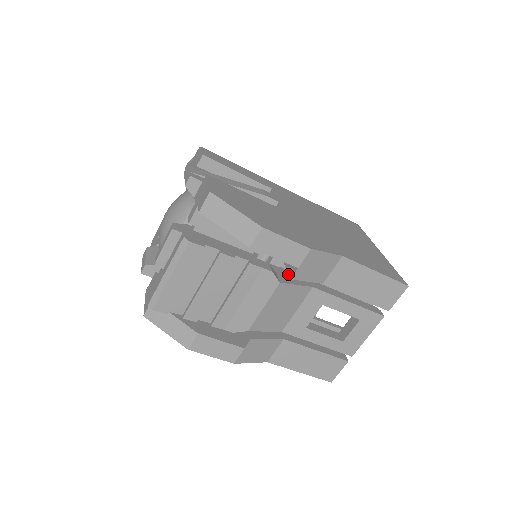
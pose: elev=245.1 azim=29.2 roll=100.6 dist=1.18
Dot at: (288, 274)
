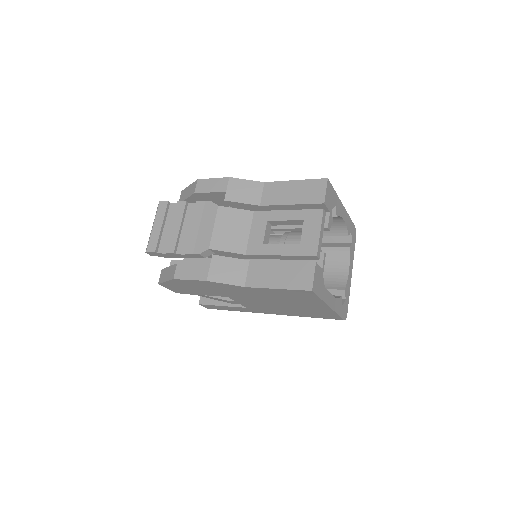
Dot at: occluded
